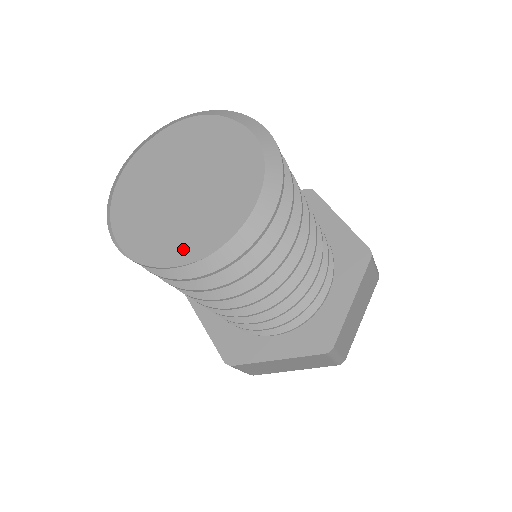
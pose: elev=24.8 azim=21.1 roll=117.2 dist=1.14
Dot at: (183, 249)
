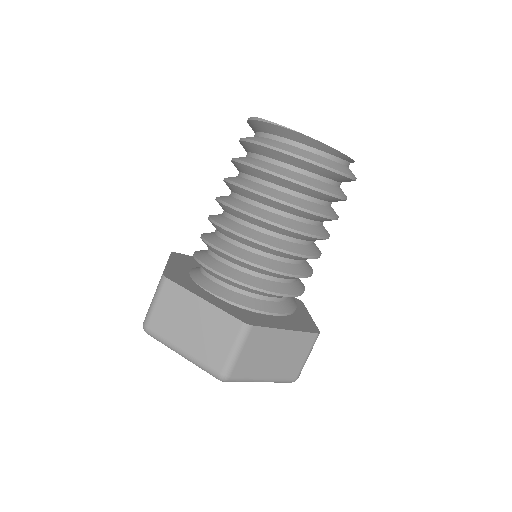
Dot at: occluded
